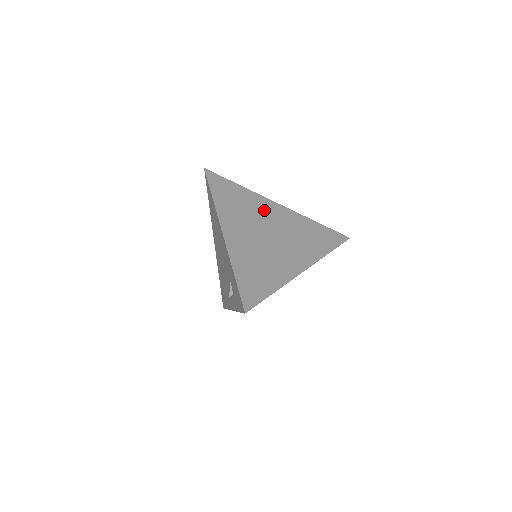
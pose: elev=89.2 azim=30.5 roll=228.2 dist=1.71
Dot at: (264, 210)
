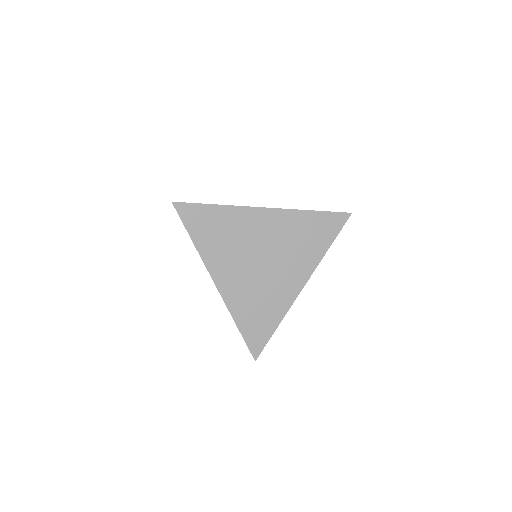
Dot at: (250, 228)
